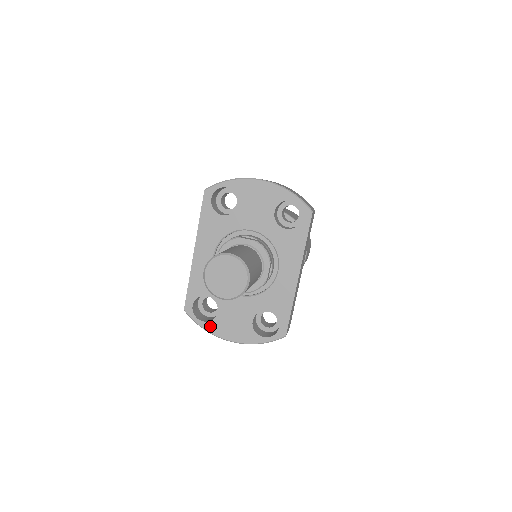
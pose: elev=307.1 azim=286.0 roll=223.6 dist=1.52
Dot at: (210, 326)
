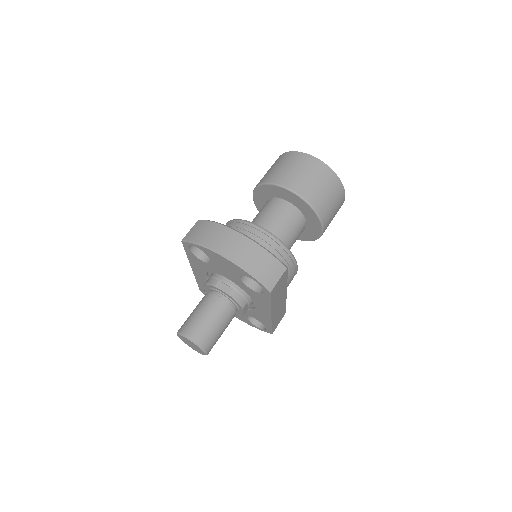
Dot at: occluded
